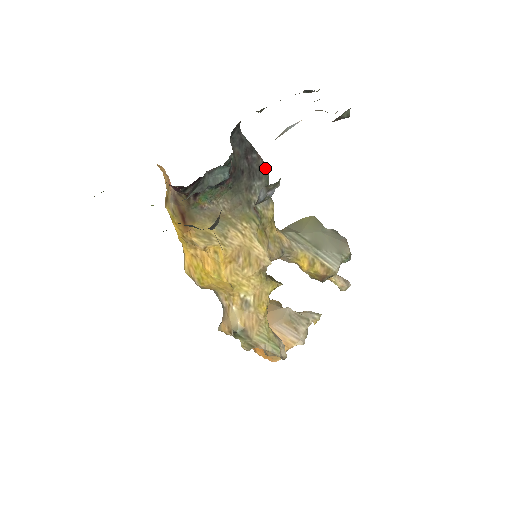
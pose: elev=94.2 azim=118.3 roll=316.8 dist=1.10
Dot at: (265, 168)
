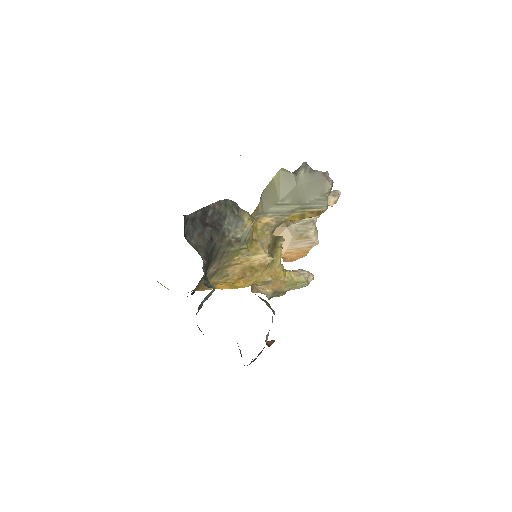
Dot at: (223, 203)
